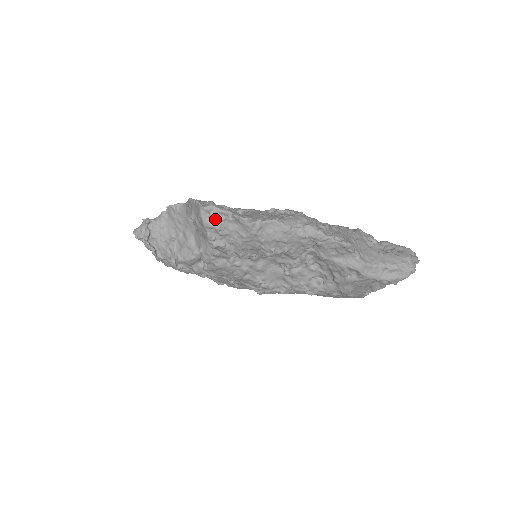
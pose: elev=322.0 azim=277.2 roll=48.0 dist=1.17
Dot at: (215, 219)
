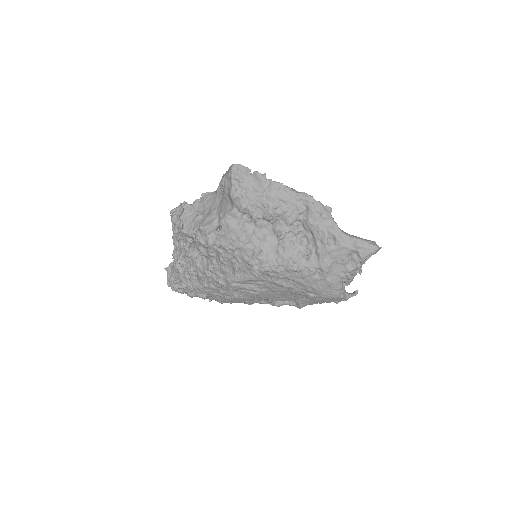
Dot at: (240, 173)
